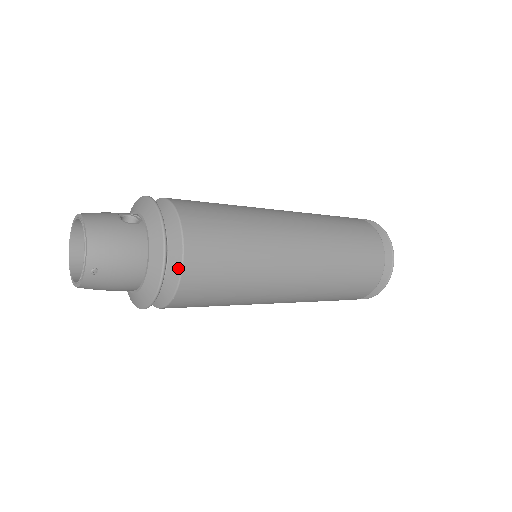
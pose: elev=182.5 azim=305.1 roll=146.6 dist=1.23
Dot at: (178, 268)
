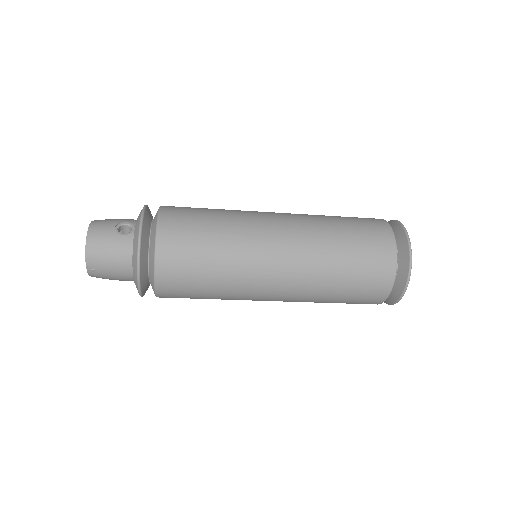
Dot at: (153, 275)
